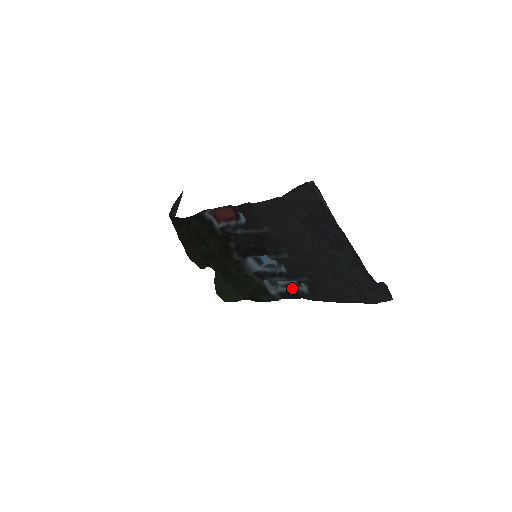
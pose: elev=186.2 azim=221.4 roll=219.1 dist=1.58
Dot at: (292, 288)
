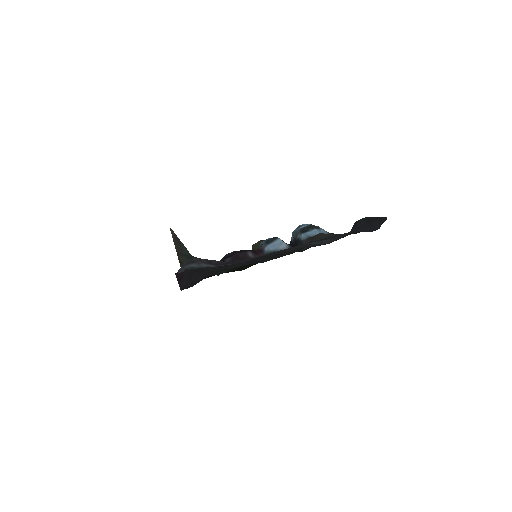
Dot at: occluded
